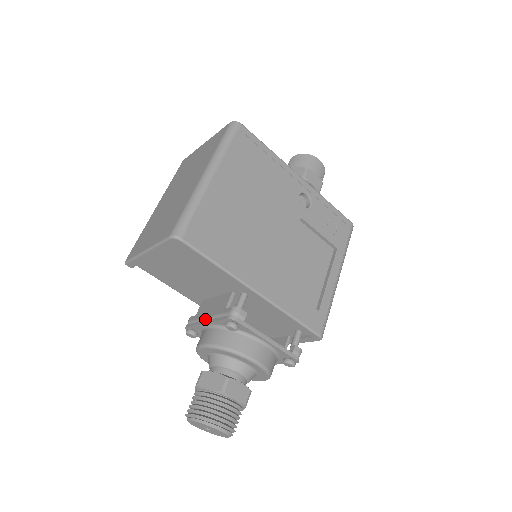
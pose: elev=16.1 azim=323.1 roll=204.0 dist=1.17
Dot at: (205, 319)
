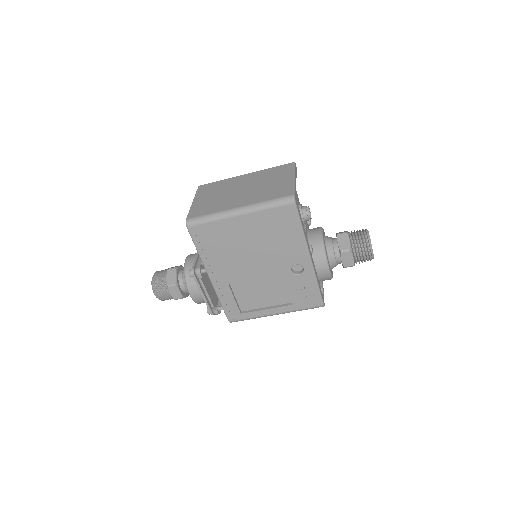
Dot at: occluded
